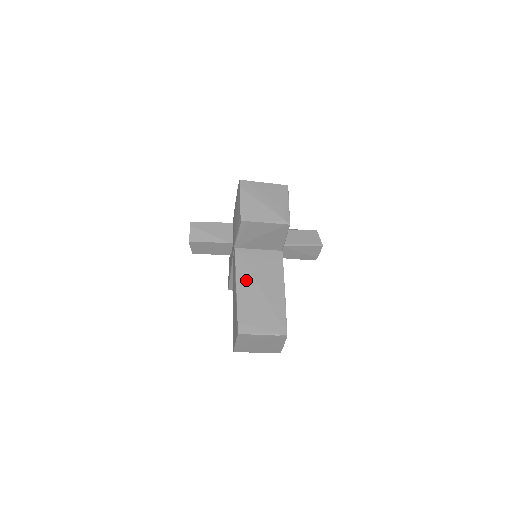
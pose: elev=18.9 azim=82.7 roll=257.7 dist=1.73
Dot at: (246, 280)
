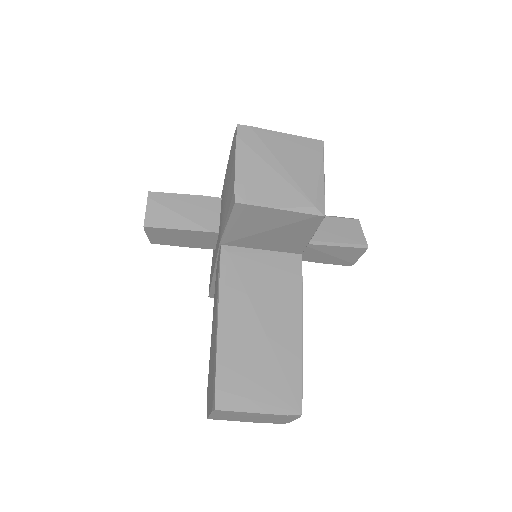
Dot at: (236, 306)
